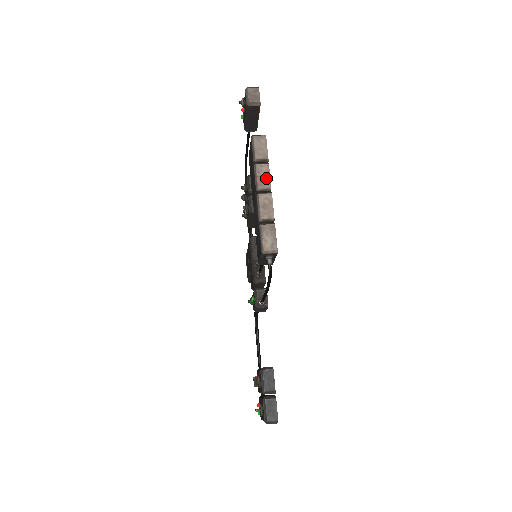
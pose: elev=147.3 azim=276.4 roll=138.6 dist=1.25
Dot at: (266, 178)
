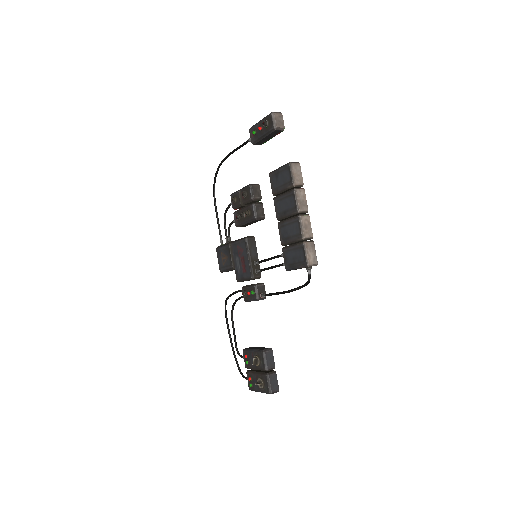
Dot at: (304, 202)
